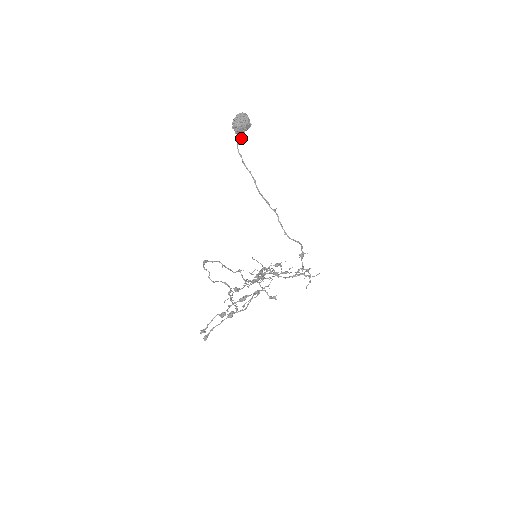
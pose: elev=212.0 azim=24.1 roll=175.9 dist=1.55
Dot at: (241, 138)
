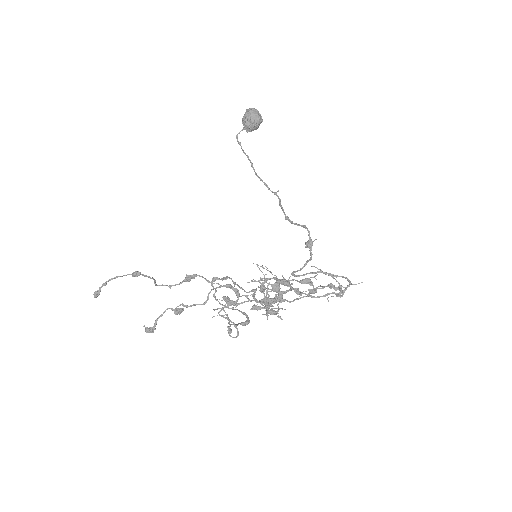
Dot at: (243, 128)
